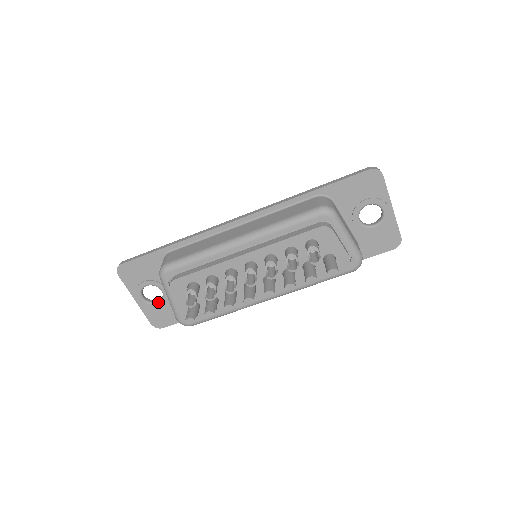
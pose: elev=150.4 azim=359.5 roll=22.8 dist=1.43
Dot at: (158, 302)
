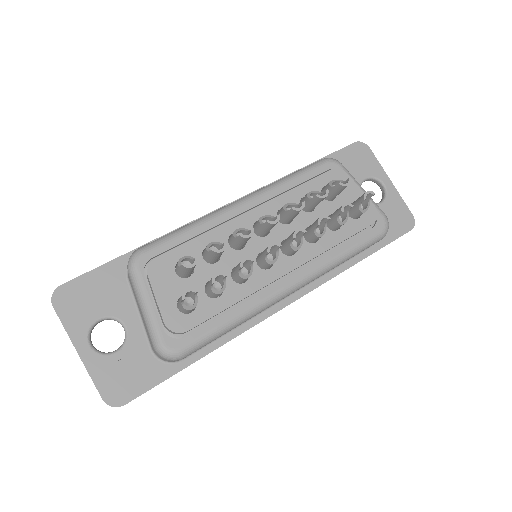
Dot at: (117, 349)
